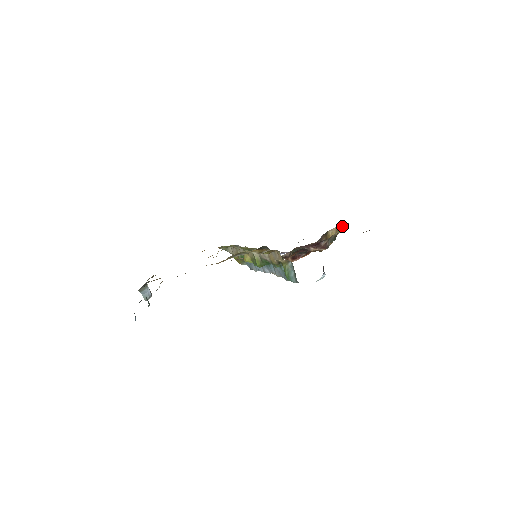
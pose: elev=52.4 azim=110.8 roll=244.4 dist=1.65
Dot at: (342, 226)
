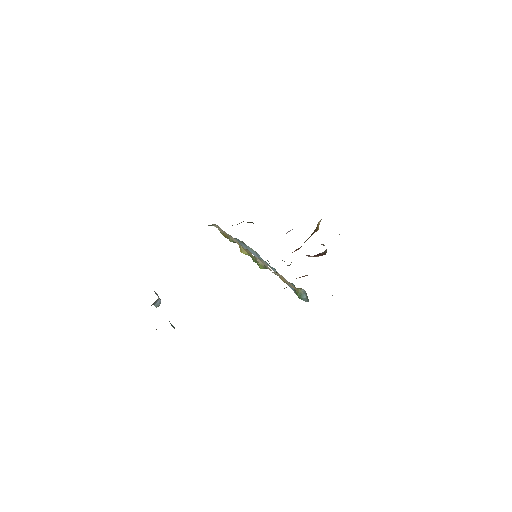
Dot at: occluded
